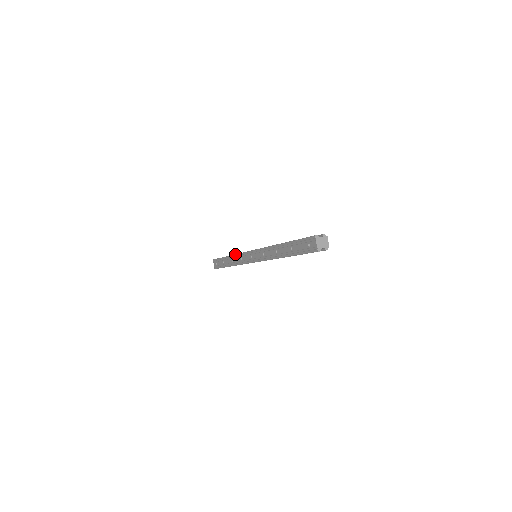
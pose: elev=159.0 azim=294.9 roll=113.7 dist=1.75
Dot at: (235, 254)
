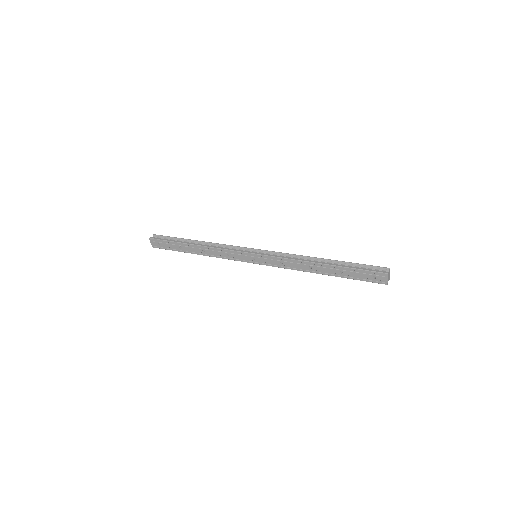
Dot at: (214, 248)
